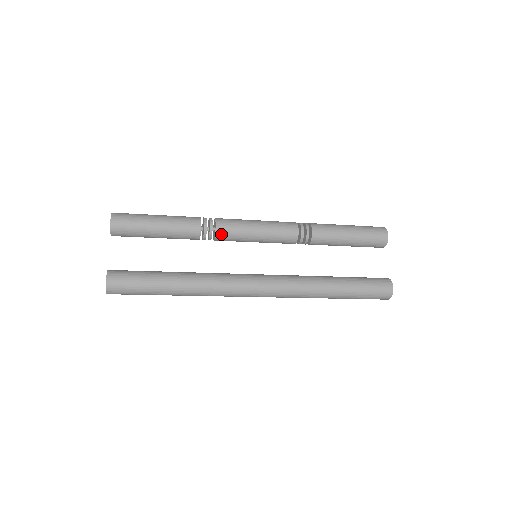
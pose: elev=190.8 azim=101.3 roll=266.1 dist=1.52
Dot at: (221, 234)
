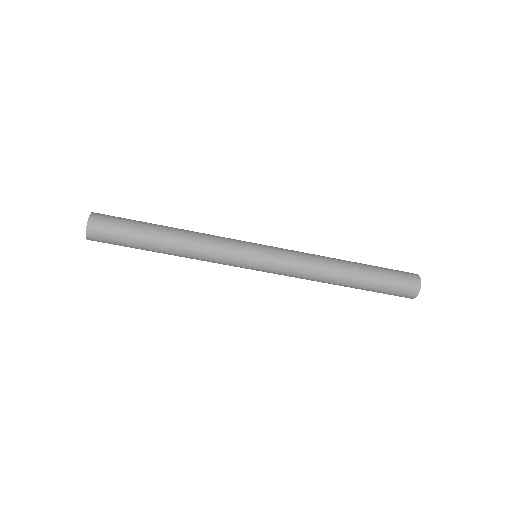
Dot at: occluded
